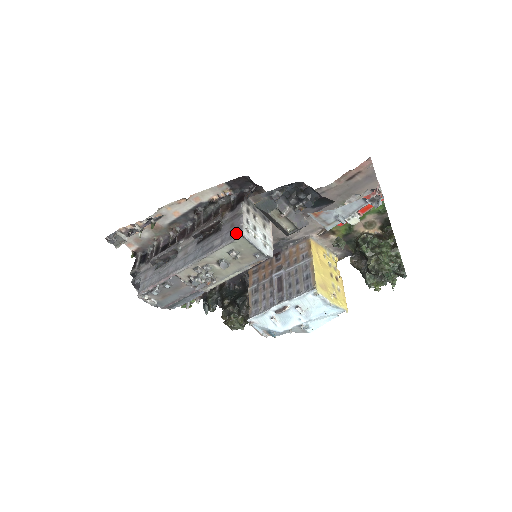
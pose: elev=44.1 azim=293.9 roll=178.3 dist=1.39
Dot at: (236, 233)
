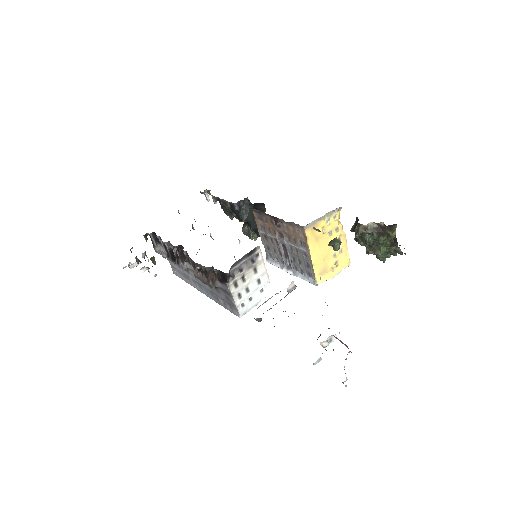
Dot at: (234, 312)
